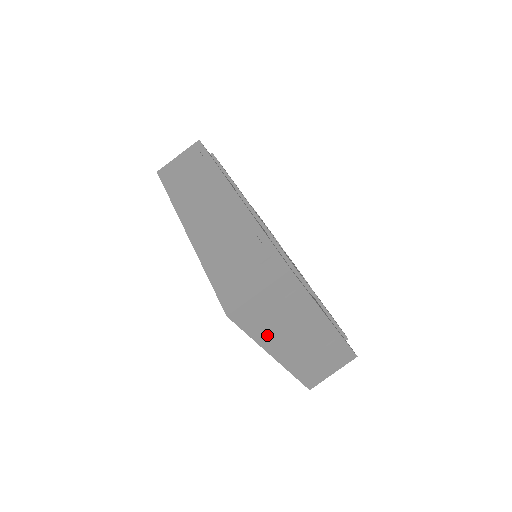
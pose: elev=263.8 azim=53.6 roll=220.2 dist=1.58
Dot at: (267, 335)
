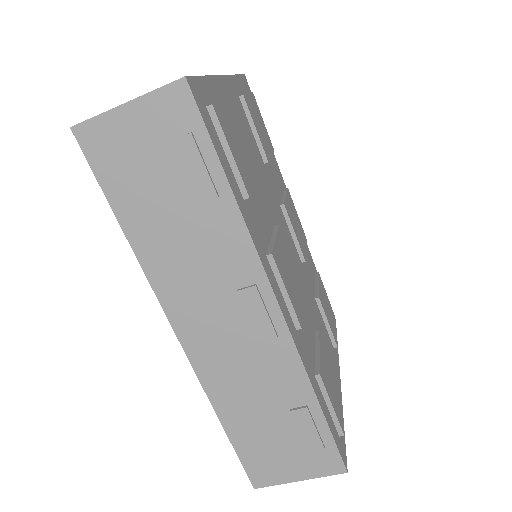
Dot at: occluded
